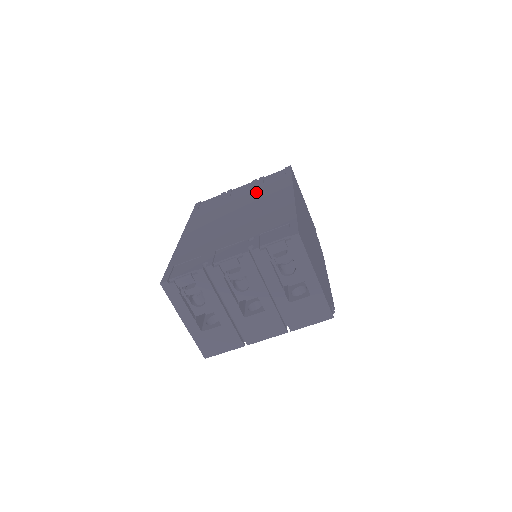
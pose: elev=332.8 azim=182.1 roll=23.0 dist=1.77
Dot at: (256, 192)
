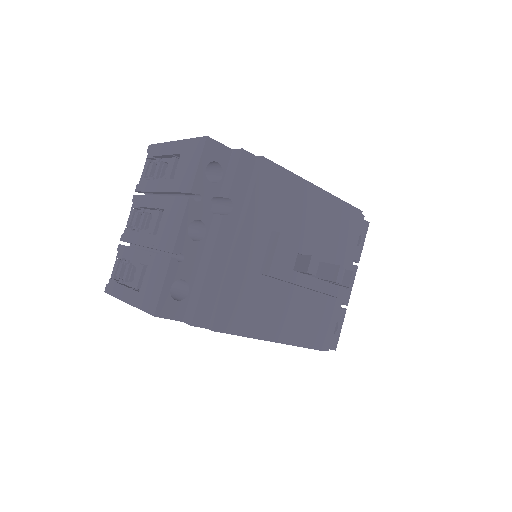
Dot at: occluded
